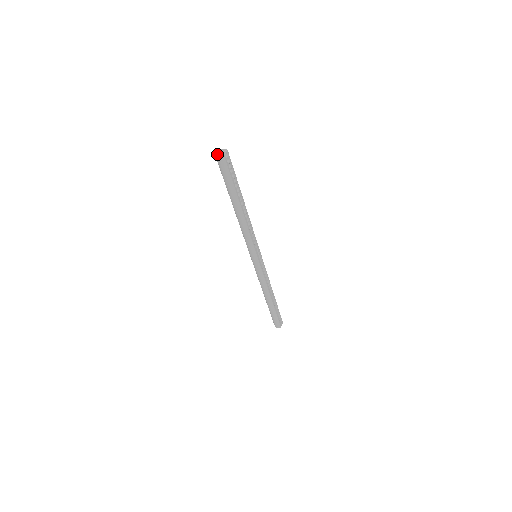
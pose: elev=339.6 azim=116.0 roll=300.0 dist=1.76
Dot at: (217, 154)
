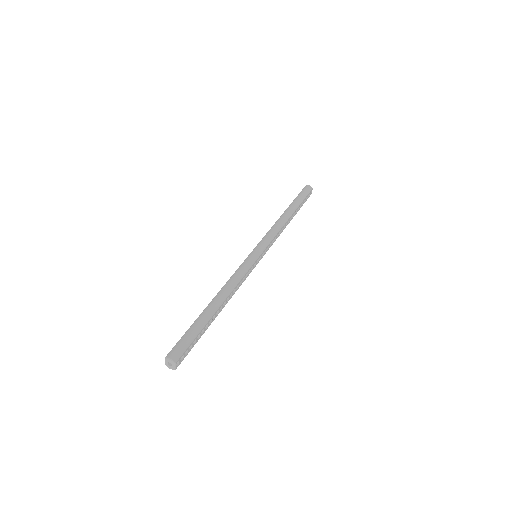
Dot at: occluded
